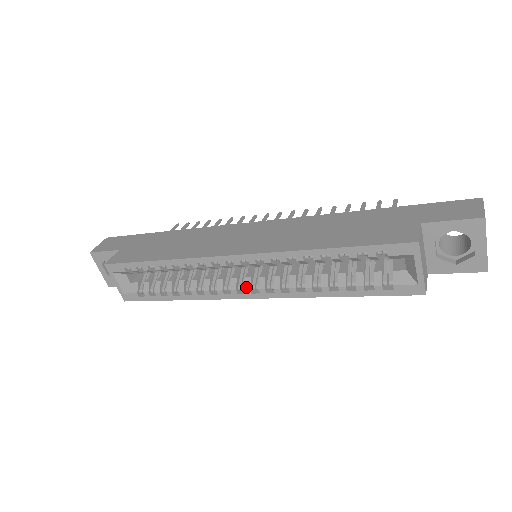
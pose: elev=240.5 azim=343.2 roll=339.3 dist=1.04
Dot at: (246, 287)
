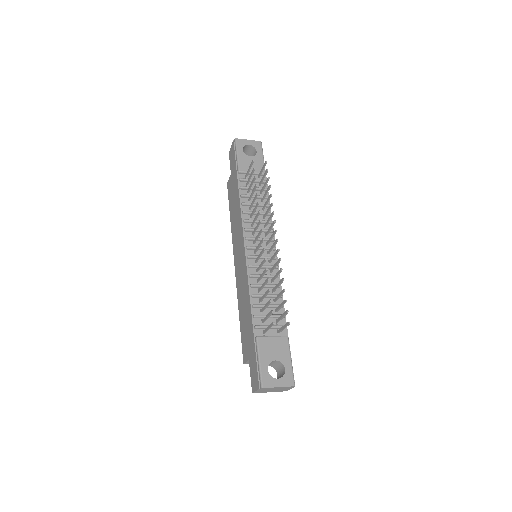
Dot at: occluded
